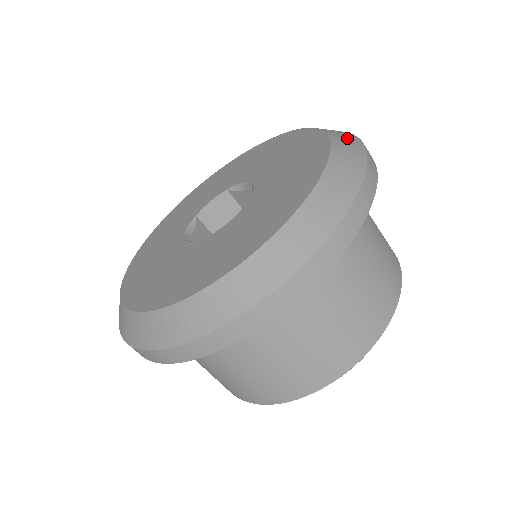
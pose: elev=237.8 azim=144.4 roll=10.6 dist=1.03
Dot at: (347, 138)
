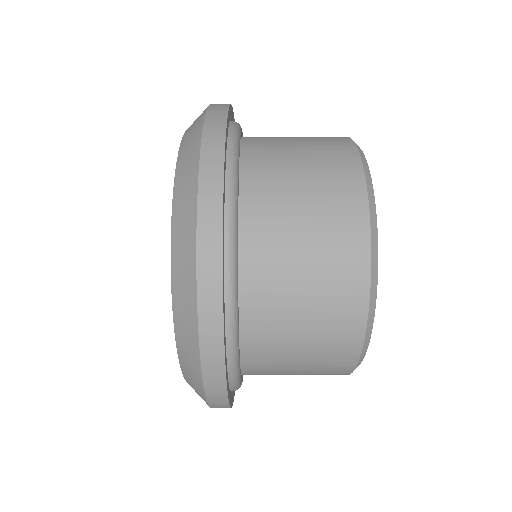
Dot at: (184, 260)
